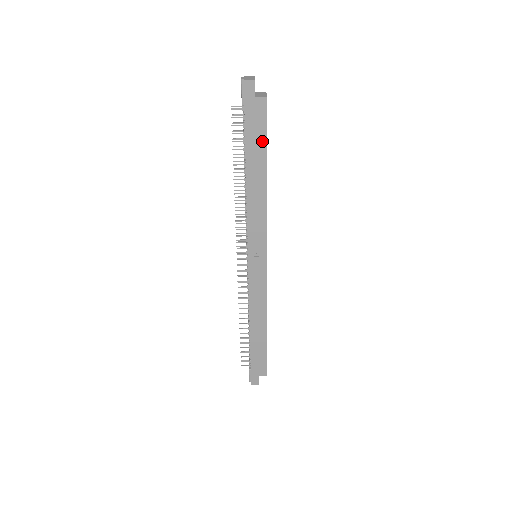
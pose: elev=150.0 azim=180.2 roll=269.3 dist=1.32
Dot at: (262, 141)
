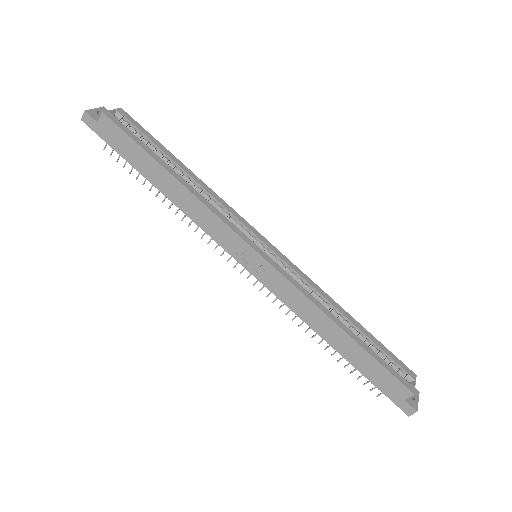
Dot at: (136, 149)
